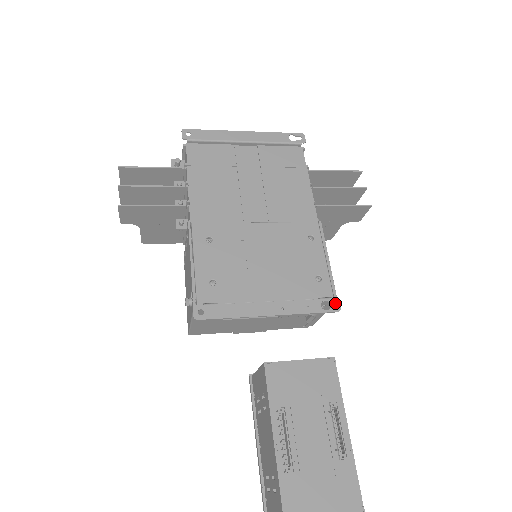
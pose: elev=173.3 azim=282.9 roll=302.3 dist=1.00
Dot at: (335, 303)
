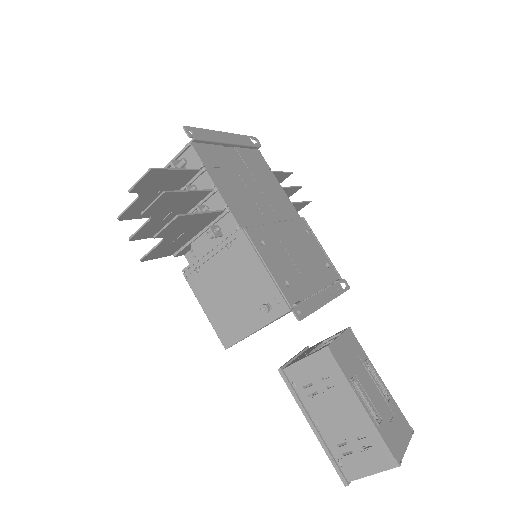
Dot at: (345, 283)
